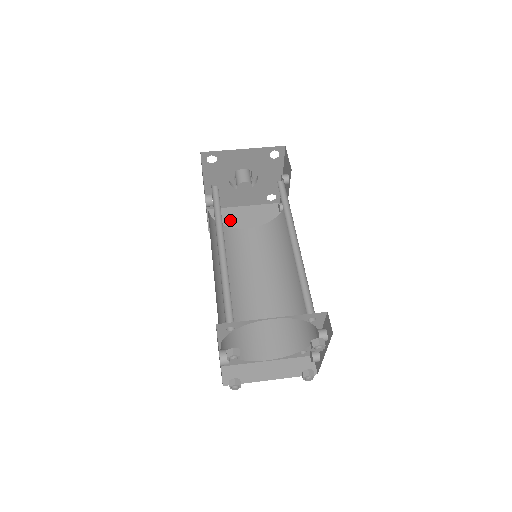
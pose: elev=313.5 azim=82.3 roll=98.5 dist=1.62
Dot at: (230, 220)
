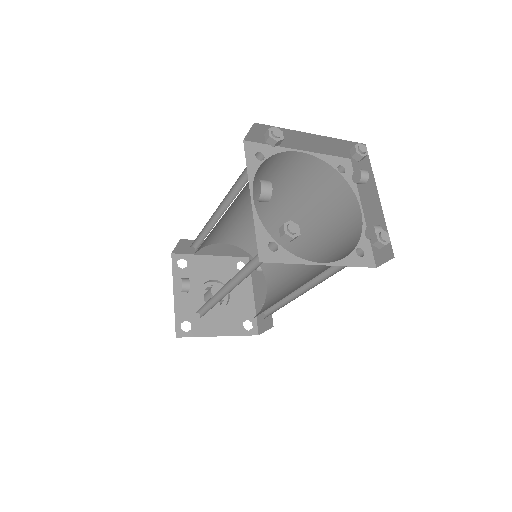
Dot at: occluded
